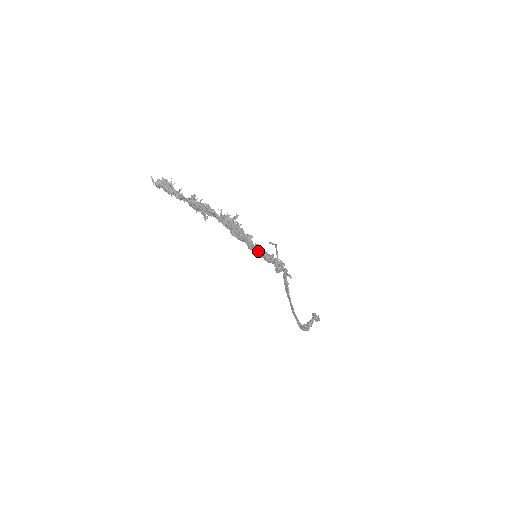
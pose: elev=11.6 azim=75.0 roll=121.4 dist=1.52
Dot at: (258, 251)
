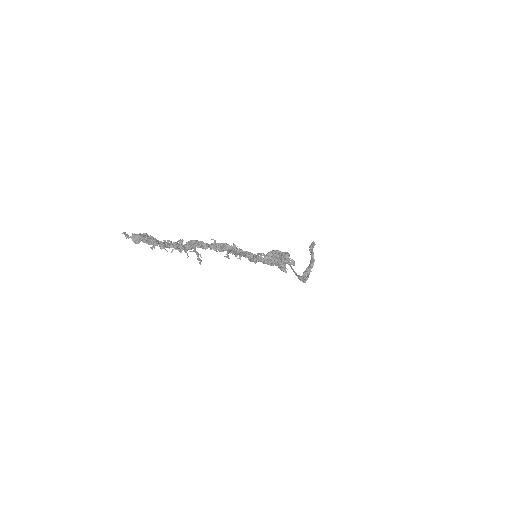
Dot at: occluded
